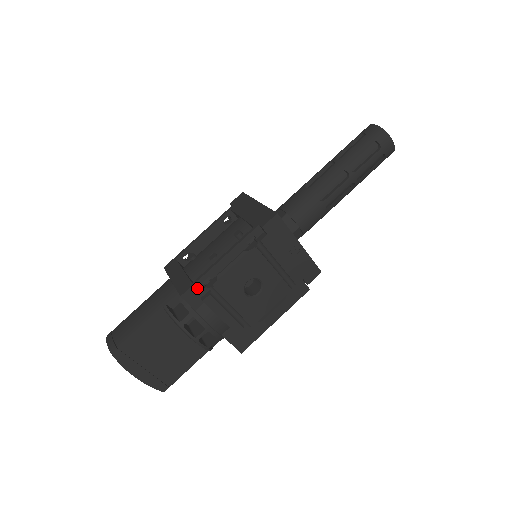
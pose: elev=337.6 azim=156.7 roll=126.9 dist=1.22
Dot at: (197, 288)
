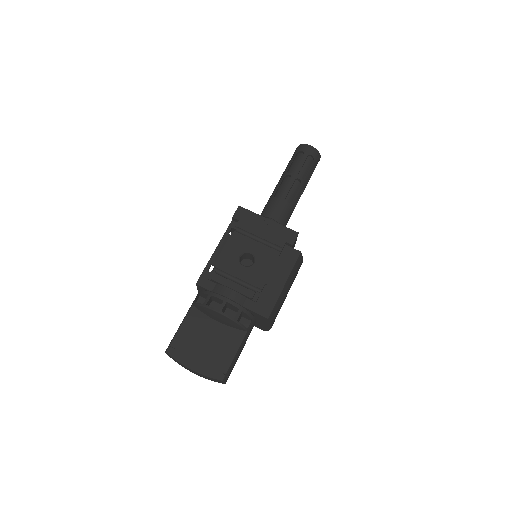
Dot at: (206, 275)
